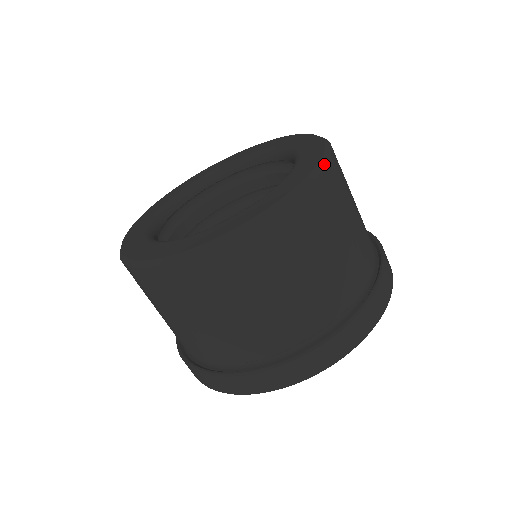
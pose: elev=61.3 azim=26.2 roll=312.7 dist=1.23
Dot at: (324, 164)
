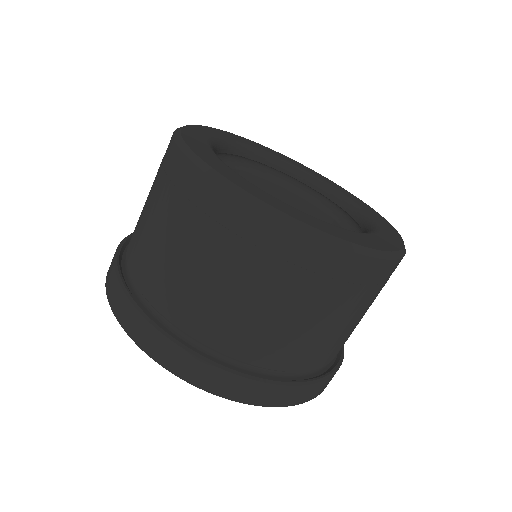
Dot at: (401, 256)
